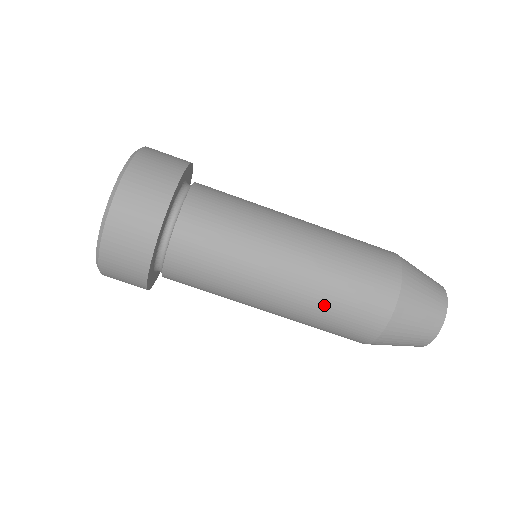
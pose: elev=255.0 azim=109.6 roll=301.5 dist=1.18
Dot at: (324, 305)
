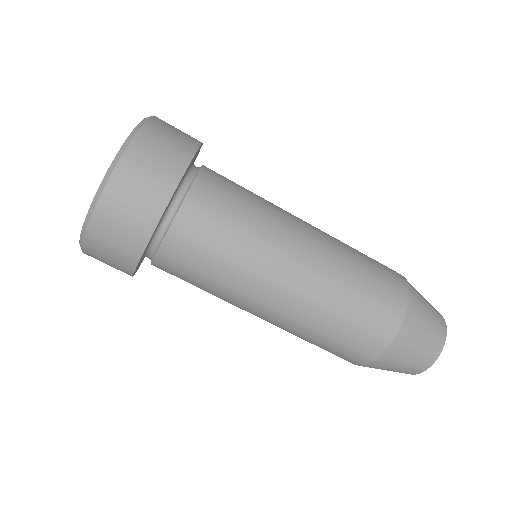
Dot at: (315, 331)
